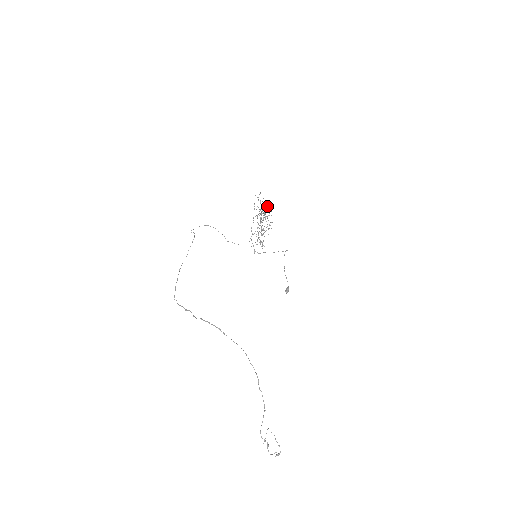
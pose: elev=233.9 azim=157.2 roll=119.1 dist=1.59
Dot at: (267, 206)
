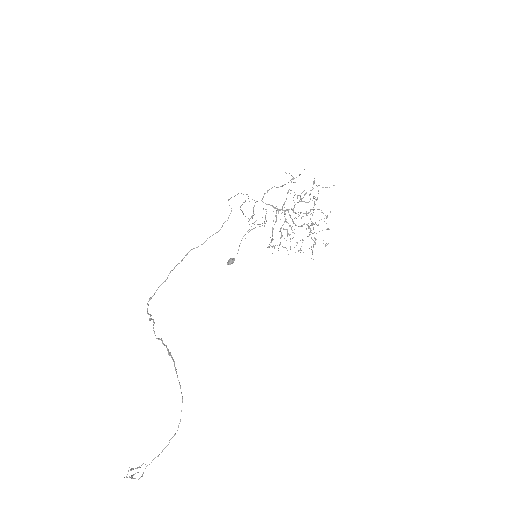
Dot at: occluded
